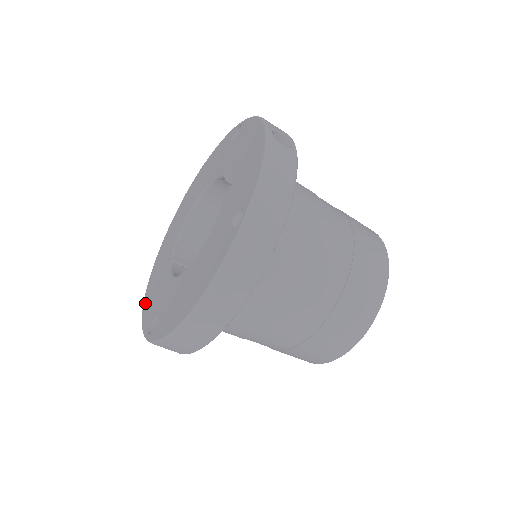
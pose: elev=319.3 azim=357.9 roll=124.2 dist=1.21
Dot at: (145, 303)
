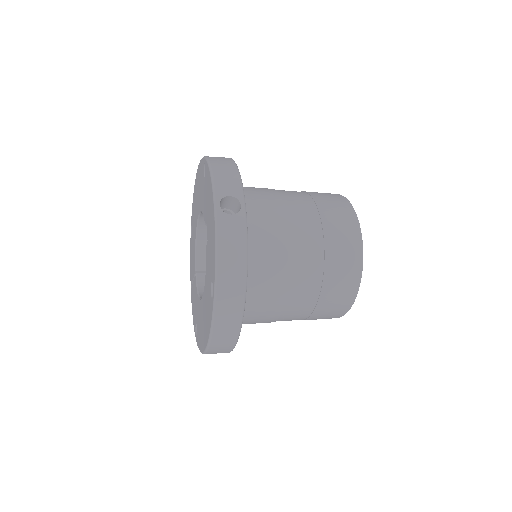
Dot at: (191, 298)
